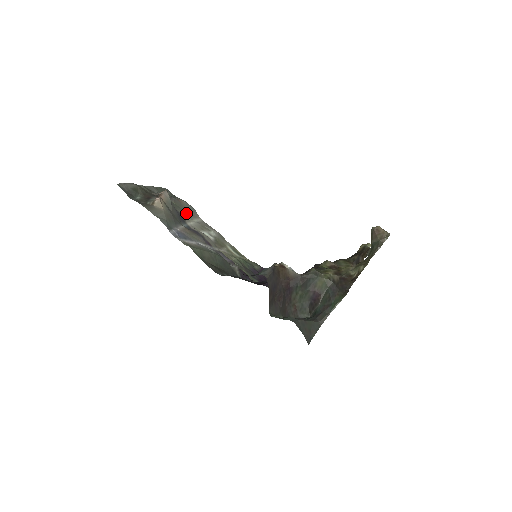
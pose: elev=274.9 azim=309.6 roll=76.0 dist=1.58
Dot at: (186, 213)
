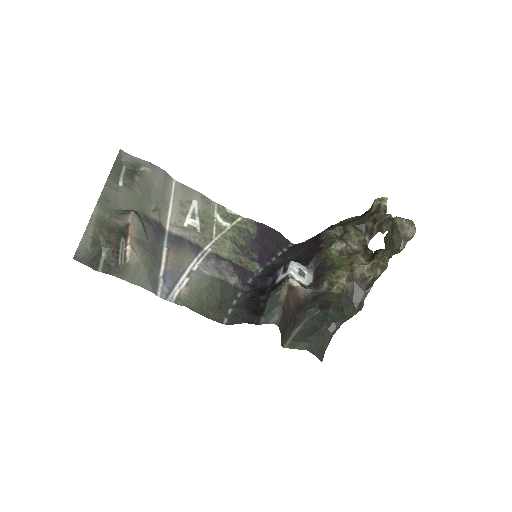
Dot at: (159, 204)
